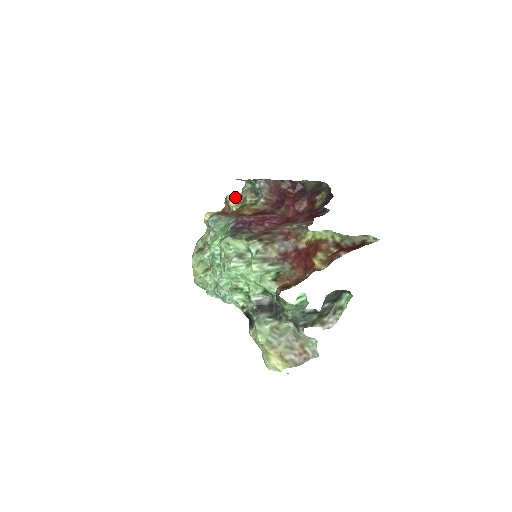
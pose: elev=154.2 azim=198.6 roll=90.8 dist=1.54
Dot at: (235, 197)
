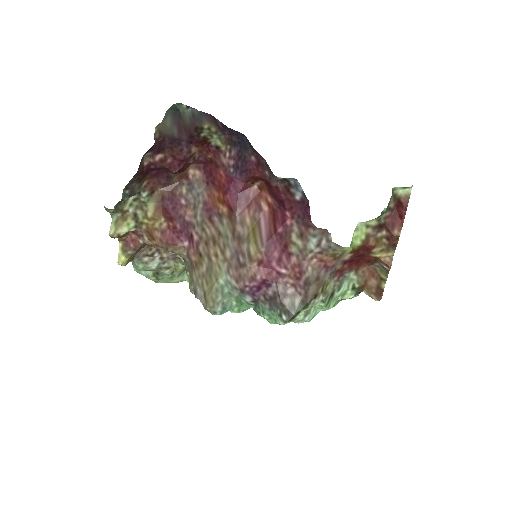
Dot at: (113, 223)
